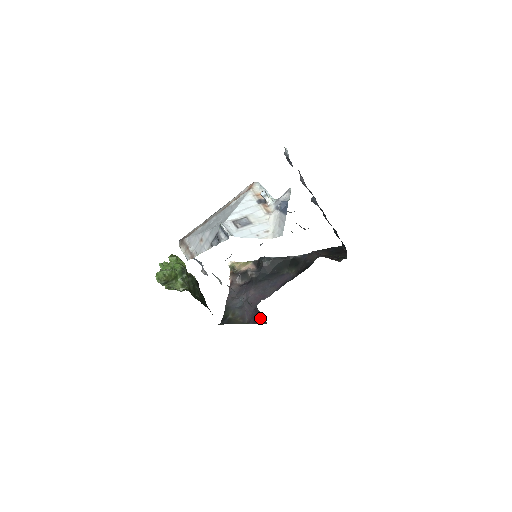
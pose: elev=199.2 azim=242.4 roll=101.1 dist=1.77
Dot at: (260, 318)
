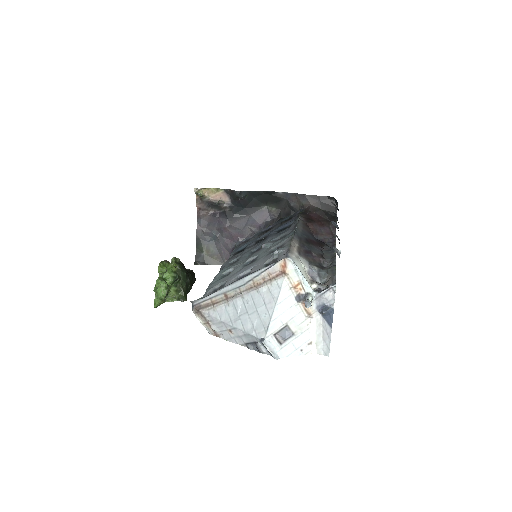
Dot at: occluded
